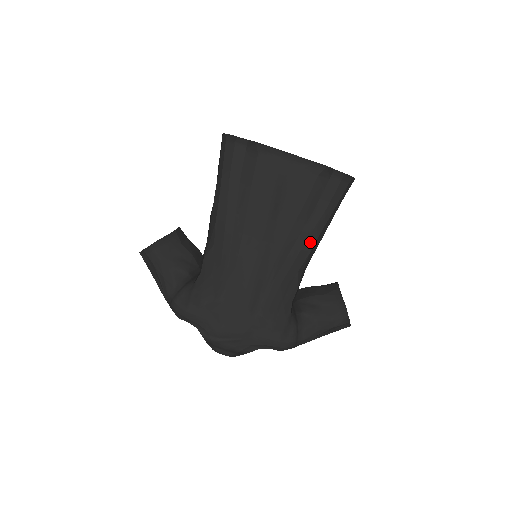
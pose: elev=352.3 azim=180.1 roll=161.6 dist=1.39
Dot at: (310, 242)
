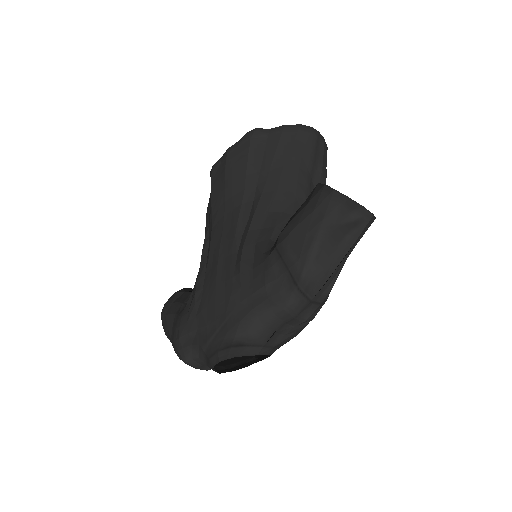
Dot at: (272, 183)
